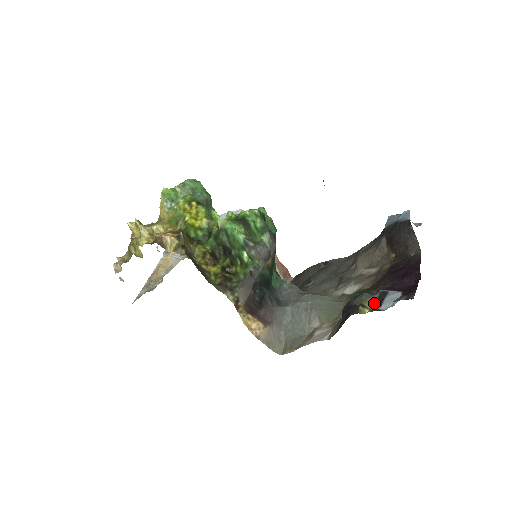
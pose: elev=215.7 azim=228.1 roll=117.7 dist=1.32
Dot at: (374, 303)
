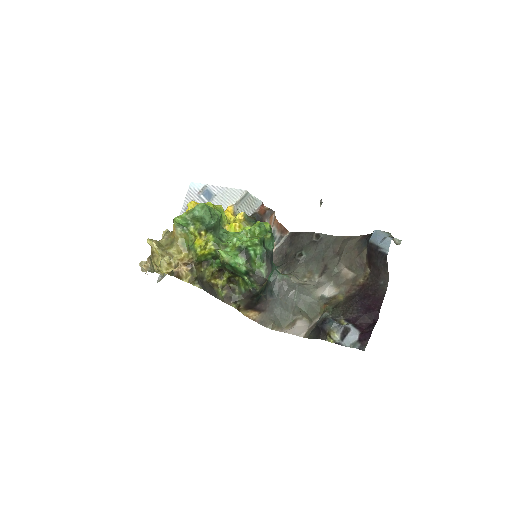
Dot at: (338, 335)
